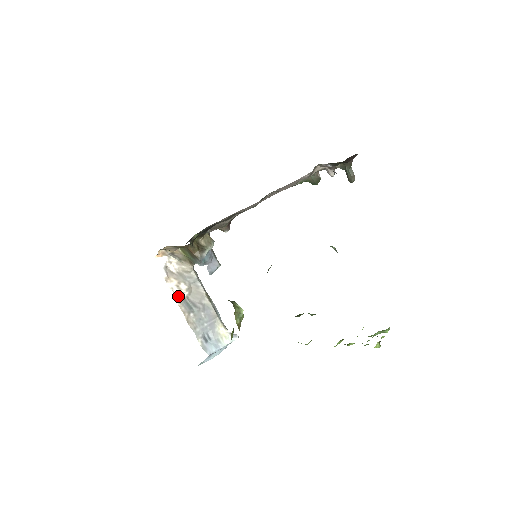
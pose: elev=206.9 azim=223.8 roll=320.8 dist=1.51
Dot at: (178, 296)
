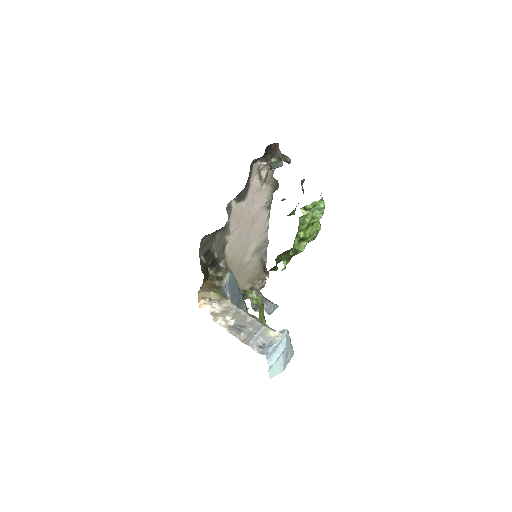
Dot at: (227, 327)
